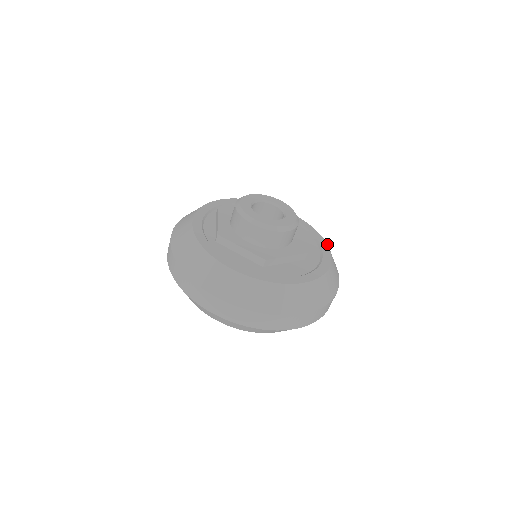
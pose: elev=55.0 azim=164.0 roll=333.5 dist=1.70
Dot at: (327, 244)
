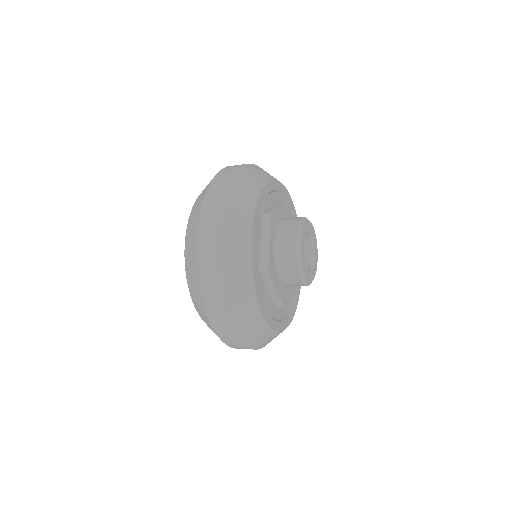
Dot at: occluded
